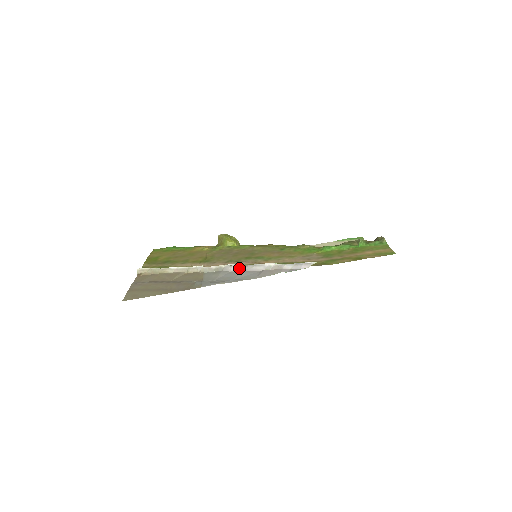
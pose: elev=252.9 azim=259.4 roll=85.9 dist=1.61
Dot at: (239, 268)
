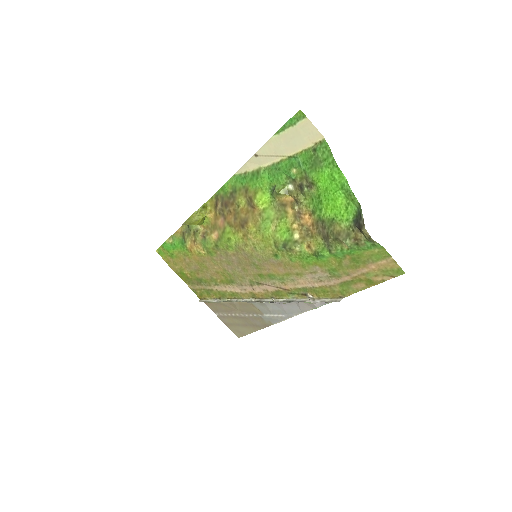
Dot at: (276, 303)
